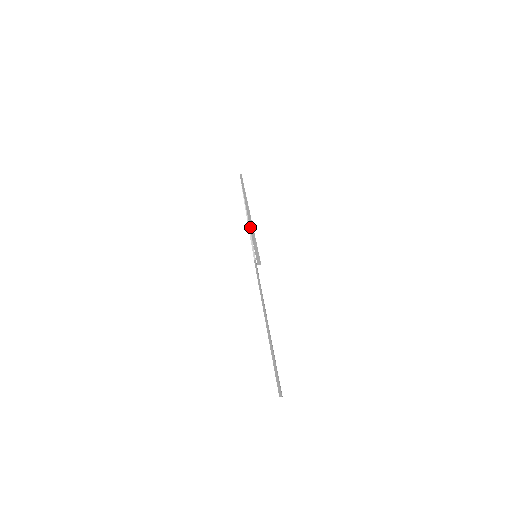
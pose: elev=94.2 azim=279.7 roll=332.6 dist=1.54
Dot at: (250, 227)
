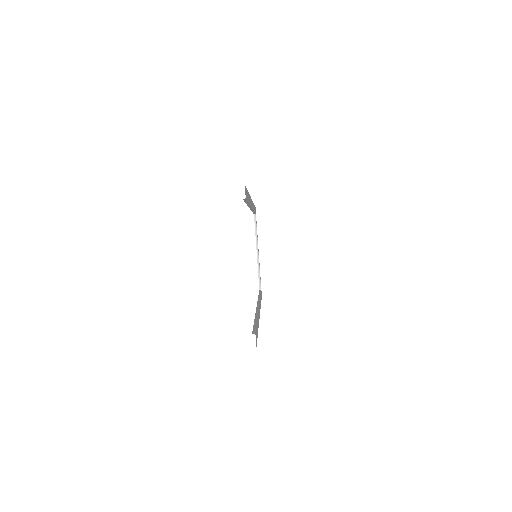
Dot at: occluded
